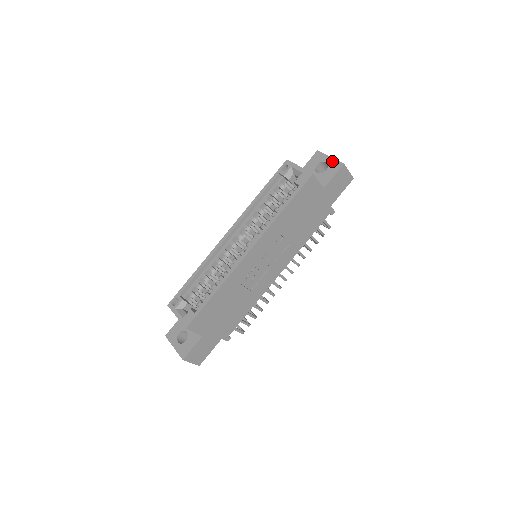
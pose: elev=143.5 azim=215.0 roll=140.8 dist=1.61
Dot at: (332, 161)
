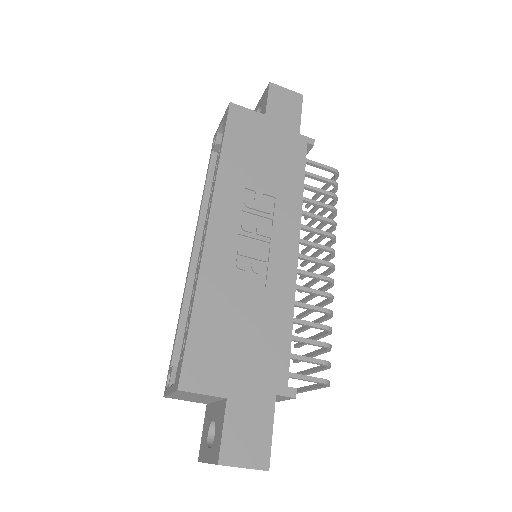
Dot at: (261, 98)
